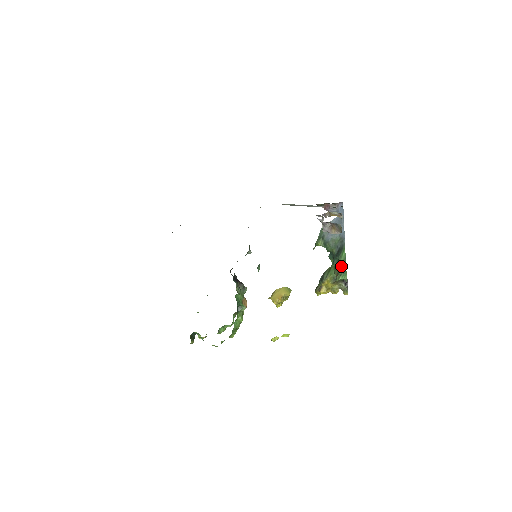
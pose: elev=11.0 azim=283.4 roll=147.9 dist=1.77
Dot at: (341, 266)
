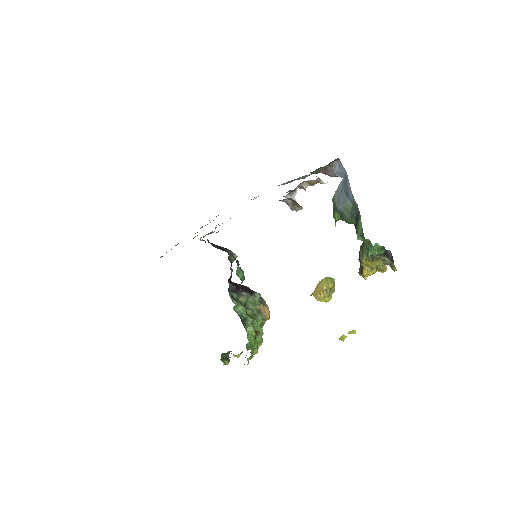
Dot at: (363, 239)
